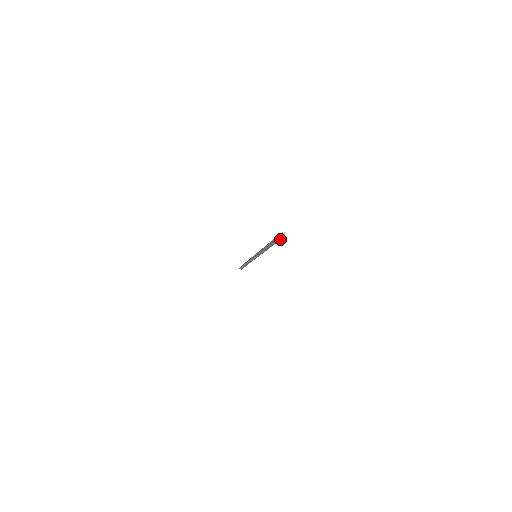
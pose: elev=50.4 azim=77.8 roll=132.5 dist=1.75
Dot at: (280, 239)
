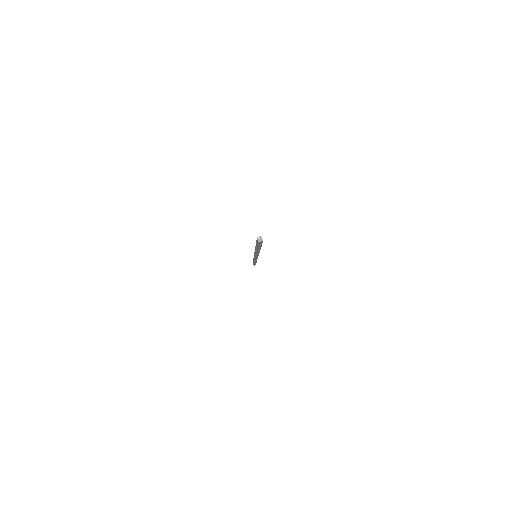
Dot at: (261, 243)
